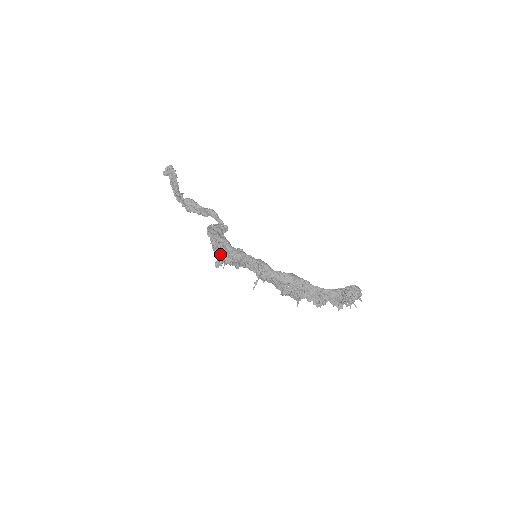
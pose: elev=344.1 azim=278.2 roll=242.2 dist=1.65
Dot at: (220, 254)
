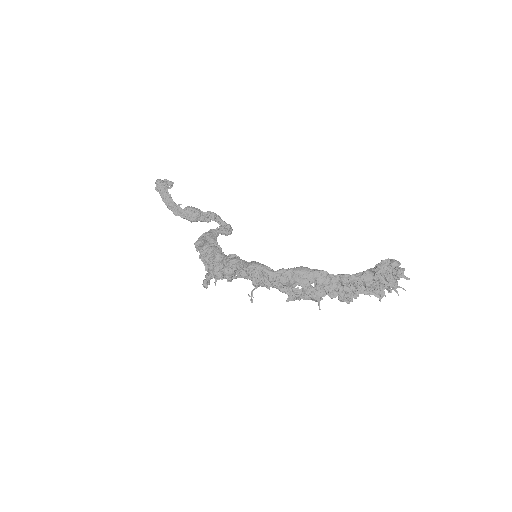
Dot at: (209, 269)
